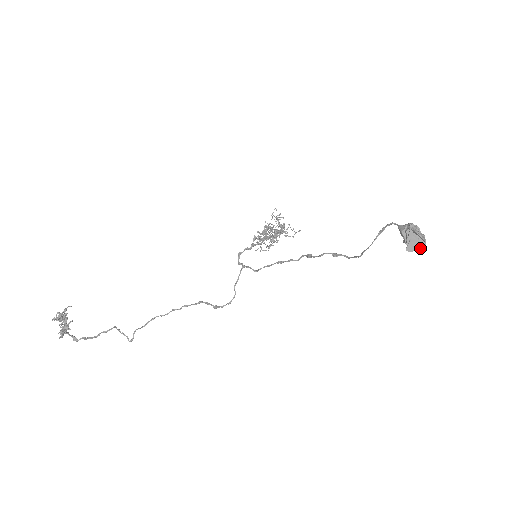
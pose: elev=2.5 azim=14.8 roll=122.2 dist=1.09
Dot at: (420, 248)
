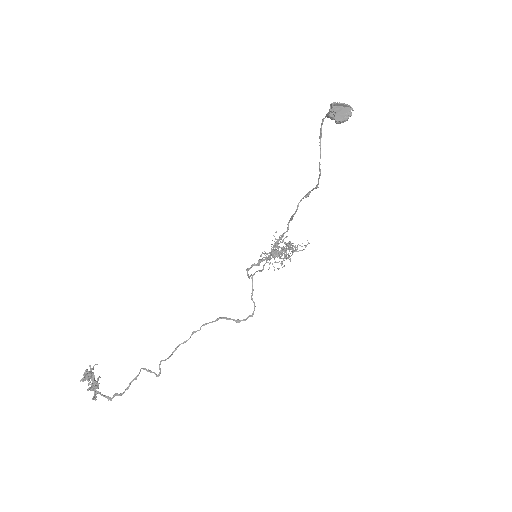
Dot at: (349, 114)
